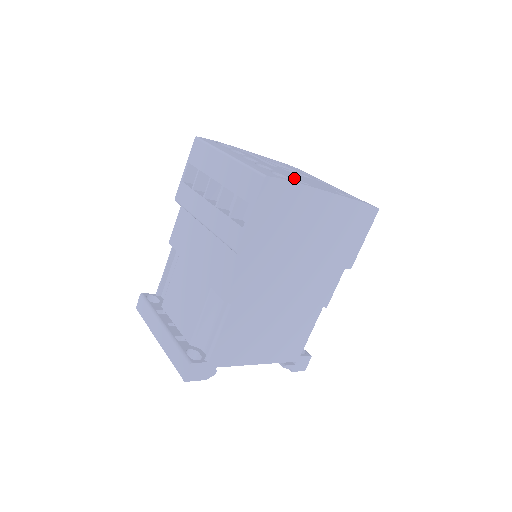
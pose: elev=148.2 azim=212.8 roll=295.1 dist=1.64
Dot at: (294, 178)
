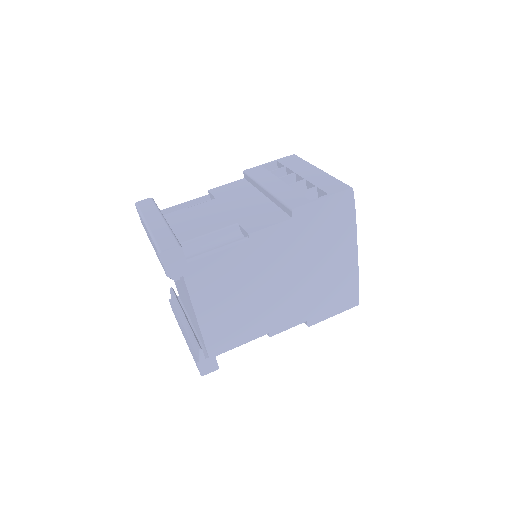
Dot at: occluded
